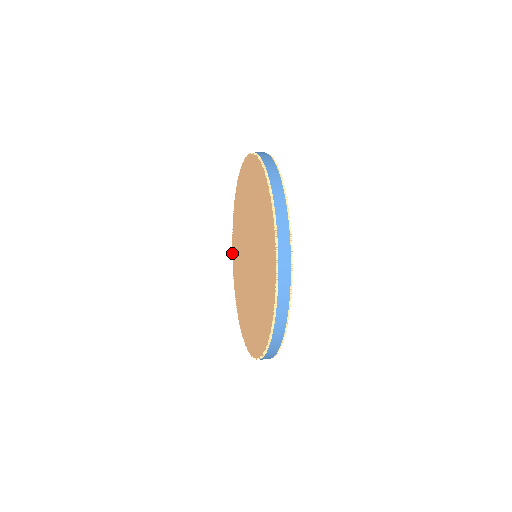
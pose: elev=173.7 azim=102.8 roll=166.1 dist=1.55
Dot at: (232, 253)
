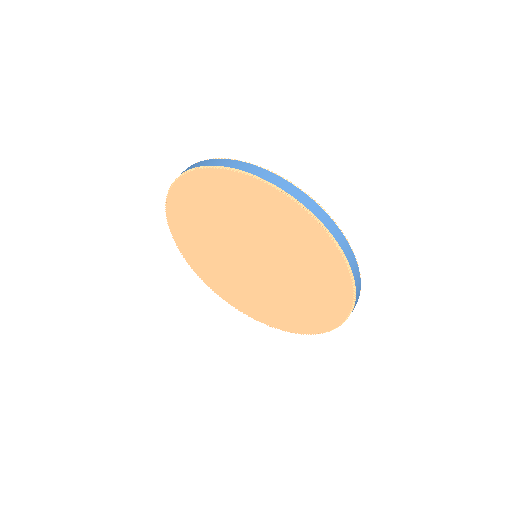
Dot at: (203, 281)
